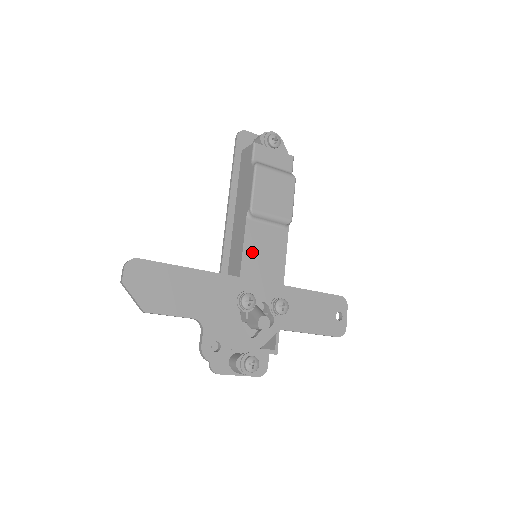
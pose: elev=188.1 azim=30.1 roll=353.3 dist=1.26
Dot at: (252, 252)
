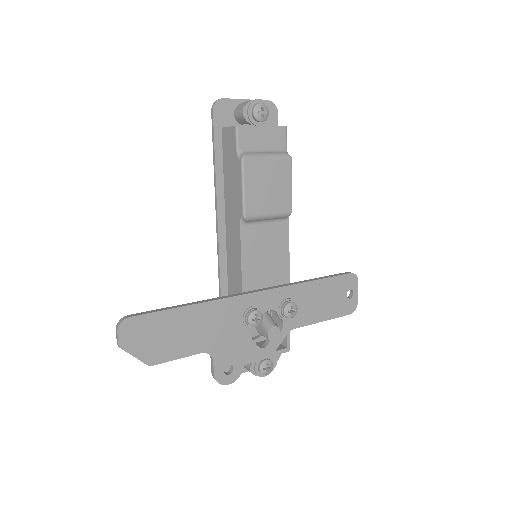
Dot at: (252, 260)
